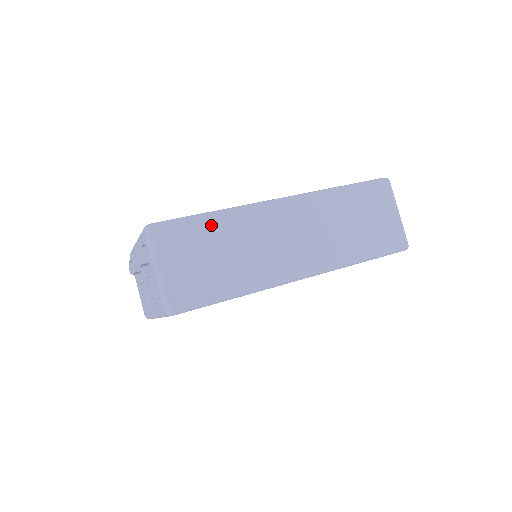
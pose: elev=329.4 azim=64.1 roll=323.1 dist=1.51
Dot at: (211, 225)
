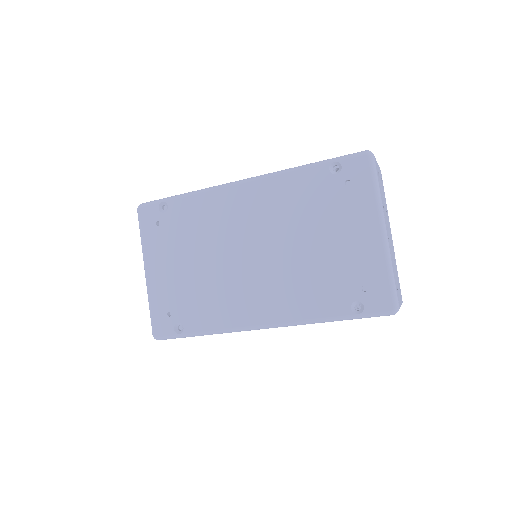
Dot at: occluded
